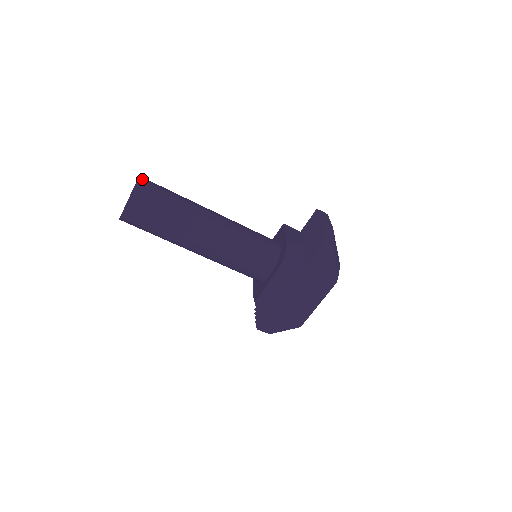
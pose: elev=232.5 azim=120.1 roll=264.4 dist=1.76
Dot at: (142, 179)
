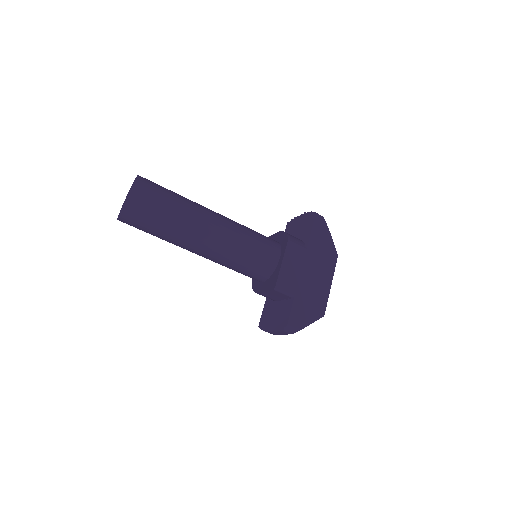
Dot at: occluded
